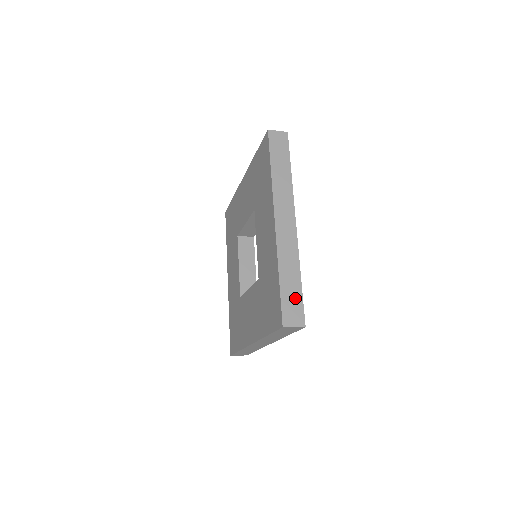
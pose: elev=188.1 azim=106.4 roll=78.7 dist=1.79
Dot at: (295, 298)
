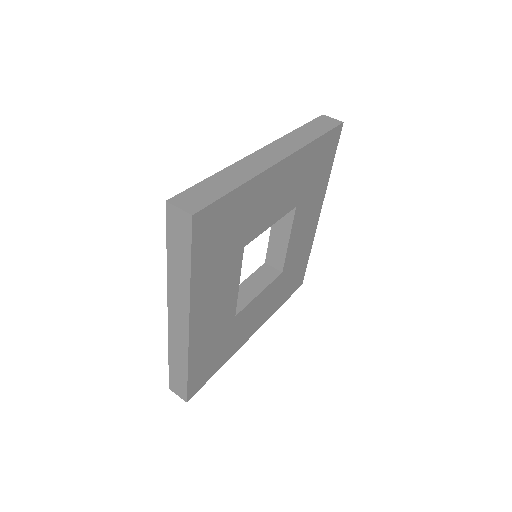
Dot at: (181, 381)
